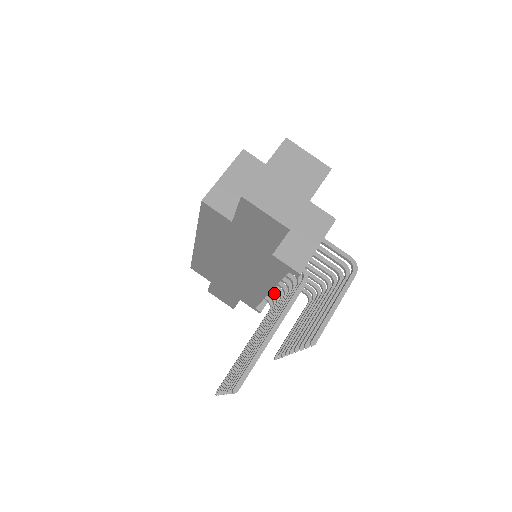
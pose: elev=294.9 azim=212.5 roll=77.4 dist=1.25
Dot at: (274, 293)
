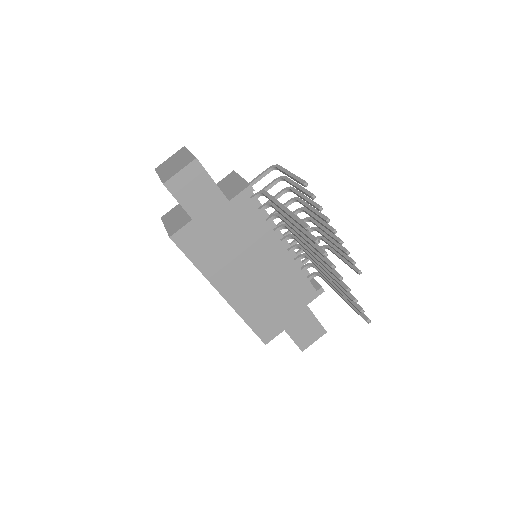
Dot at: (298, 258)
